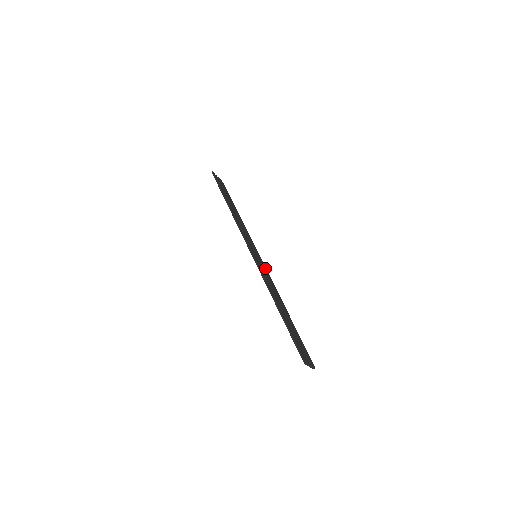
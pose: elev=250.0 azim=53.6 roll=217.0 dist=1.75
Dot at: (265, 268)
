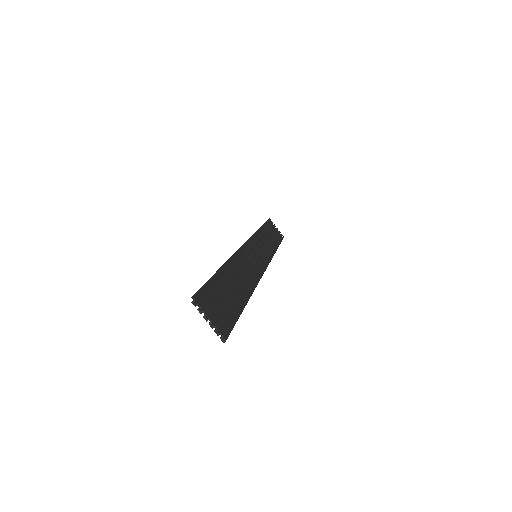
Dot at: (261, 269)
